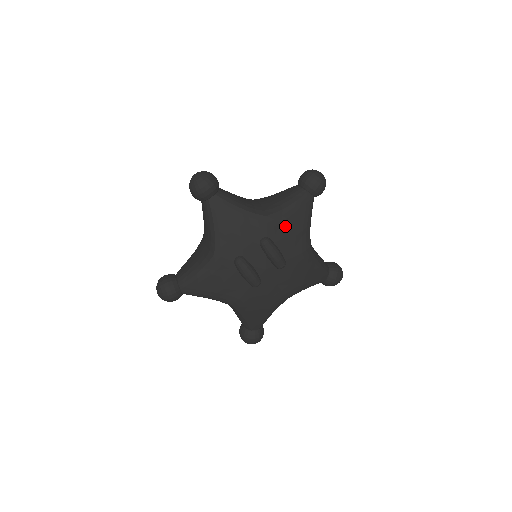
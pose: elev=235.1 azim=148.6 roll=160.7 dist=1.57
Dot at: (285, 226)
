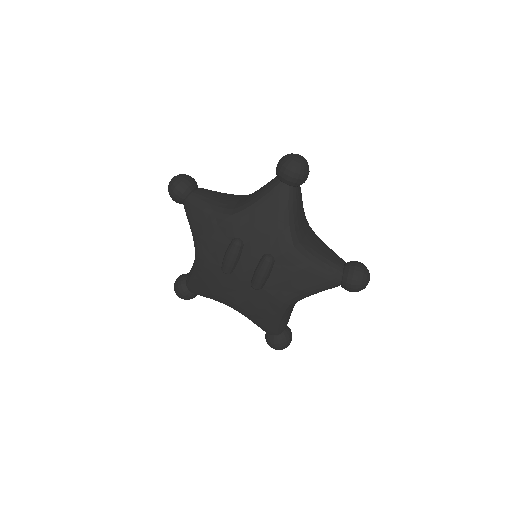
Dot at: (295, 271)
